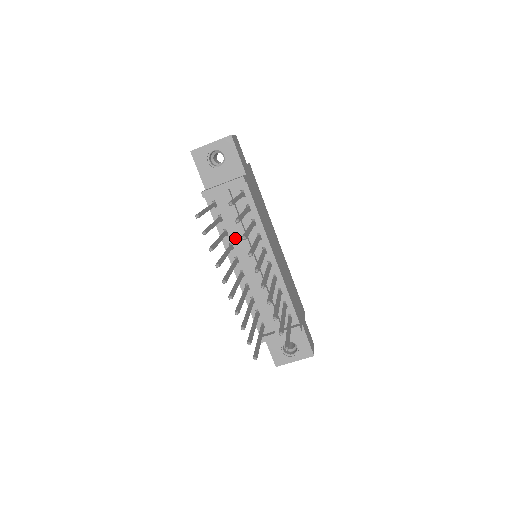
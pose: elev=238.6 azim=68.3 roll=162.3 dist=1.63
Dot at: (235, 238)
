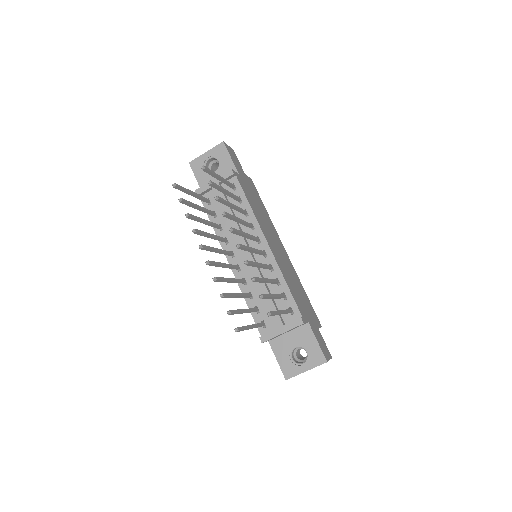
Dot at: (229, 232)
